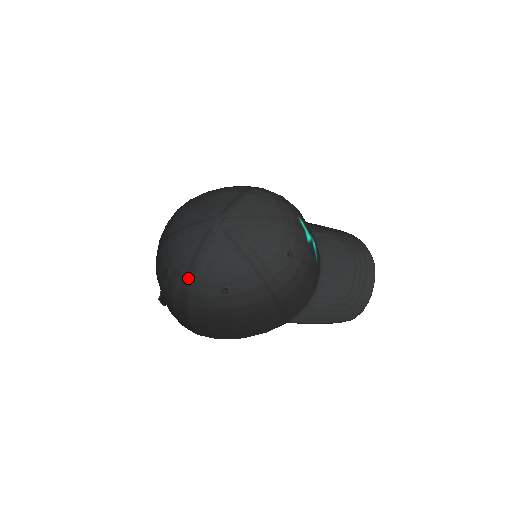
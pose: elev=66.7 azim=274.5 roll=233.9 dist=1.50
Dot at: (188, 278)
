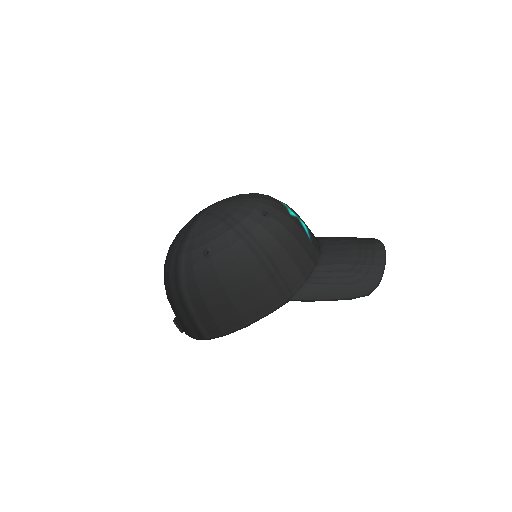
Dot at: (177, 257)
